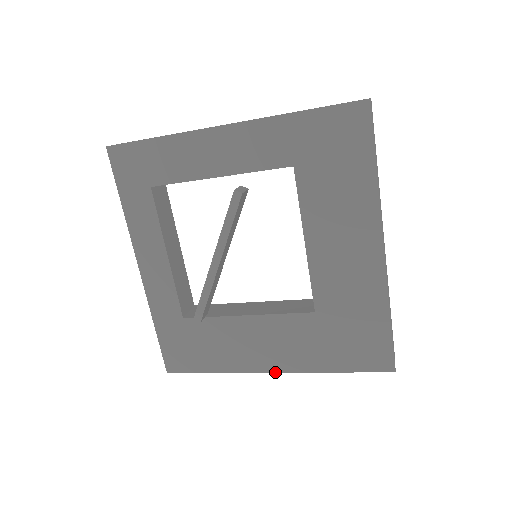
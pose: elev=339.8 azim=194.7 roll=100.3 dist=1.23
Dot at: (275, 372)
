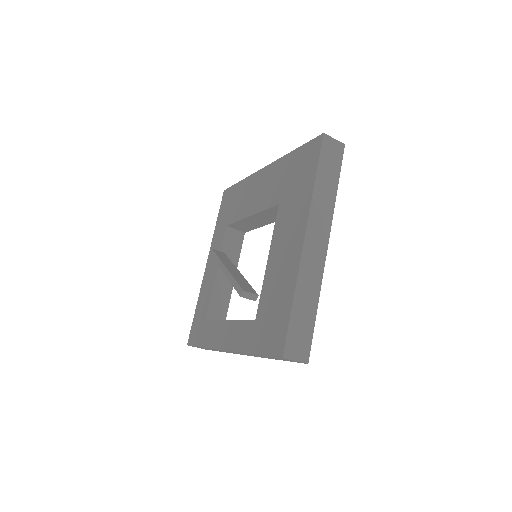
Dot at: (305, 235)
